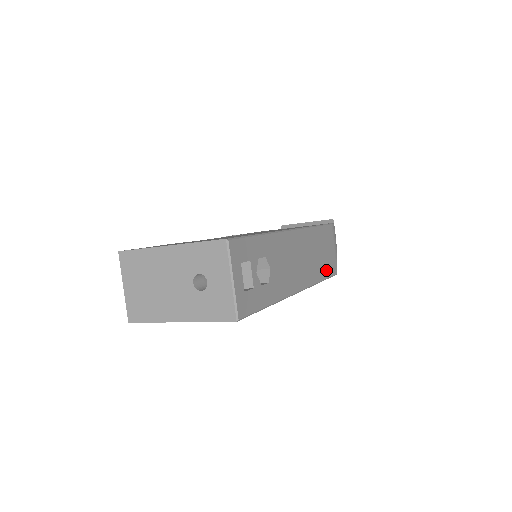
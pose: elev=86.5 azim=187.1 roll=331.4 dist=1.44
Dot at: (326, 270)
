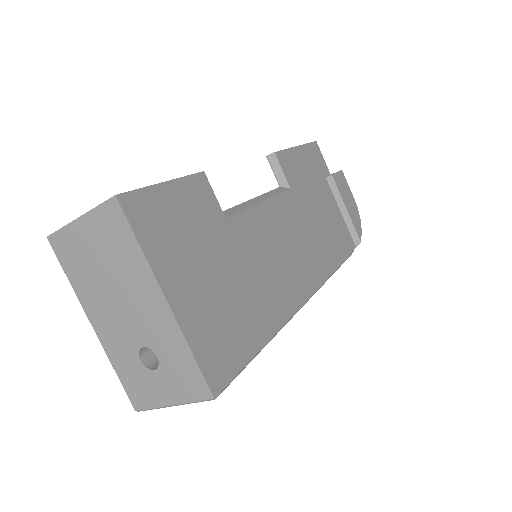
Dot at: occluded
